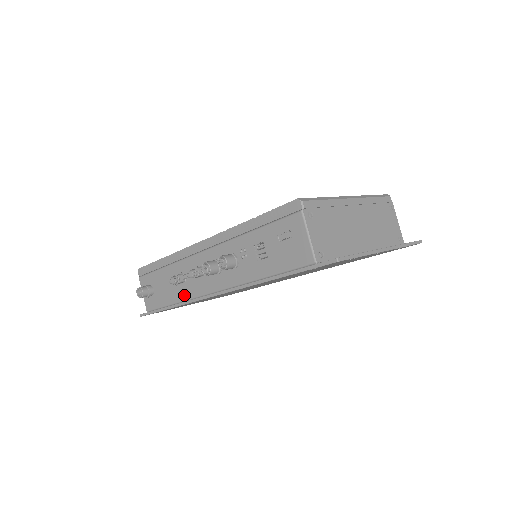
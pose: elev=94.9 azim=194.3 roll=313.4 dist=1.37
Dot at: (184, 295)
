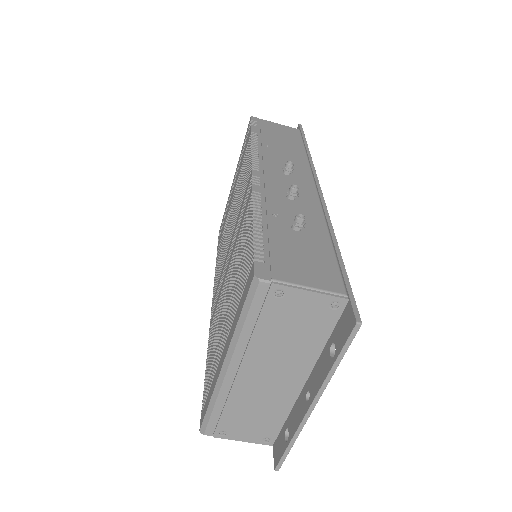
Dot at: occluded
